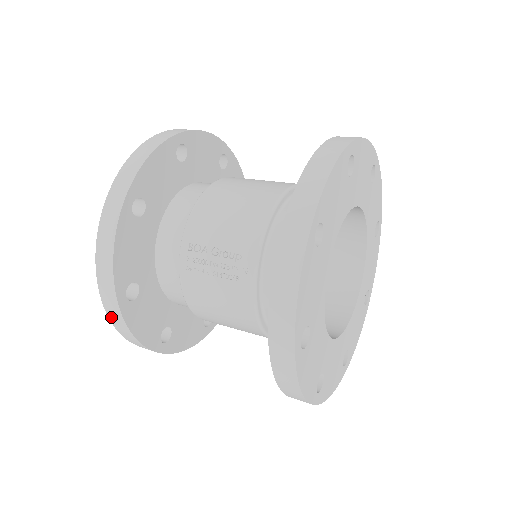
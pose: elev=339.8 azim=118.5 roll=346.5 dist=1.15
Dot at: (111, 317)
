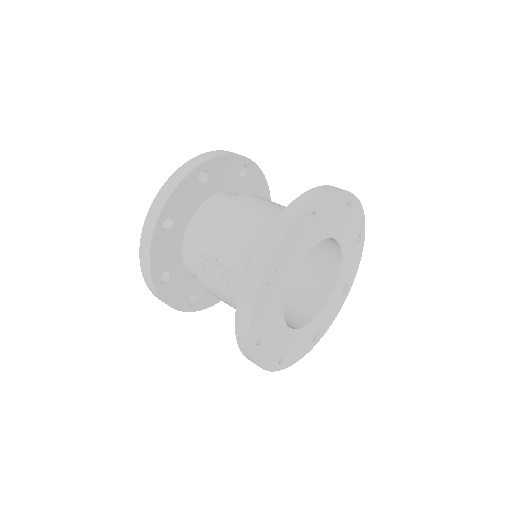
Dot at: (152, 291)
